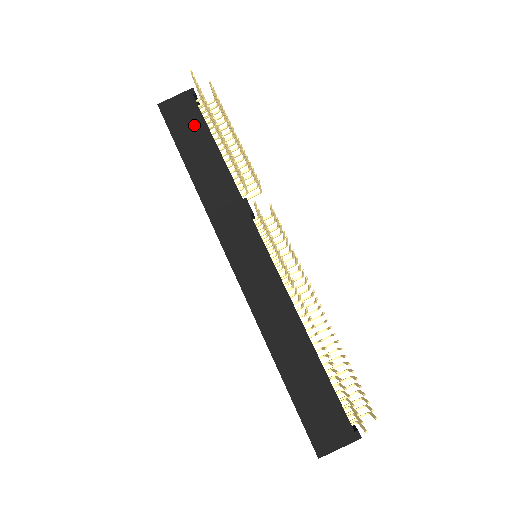
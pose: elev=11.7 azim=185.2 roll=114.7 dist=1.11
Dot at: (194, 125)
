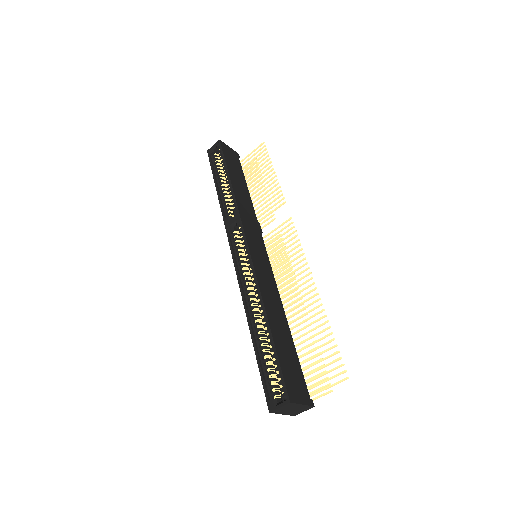
Dot at: (237, 167)
